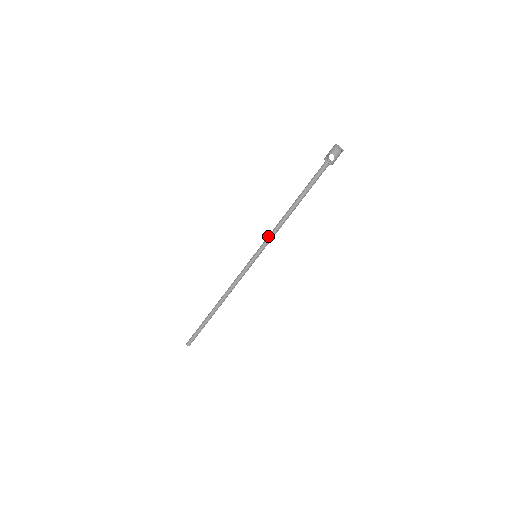
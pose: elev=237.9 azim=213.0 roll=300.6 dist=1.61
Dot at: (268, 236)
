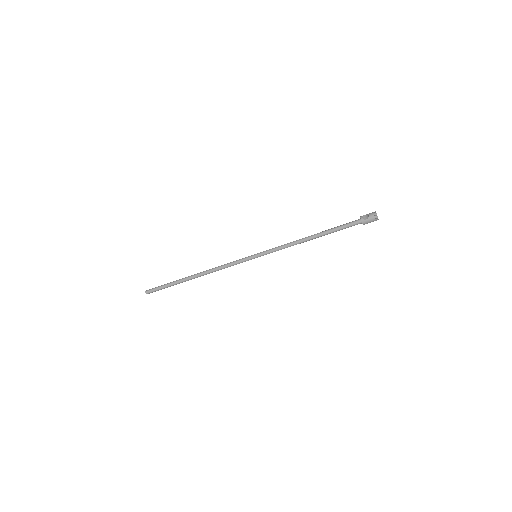
Dot at: occluded
